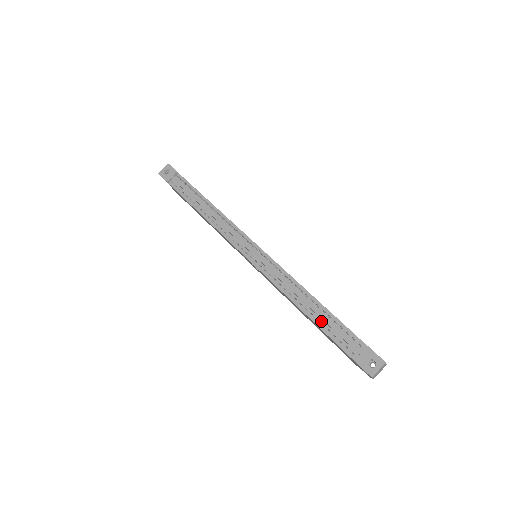
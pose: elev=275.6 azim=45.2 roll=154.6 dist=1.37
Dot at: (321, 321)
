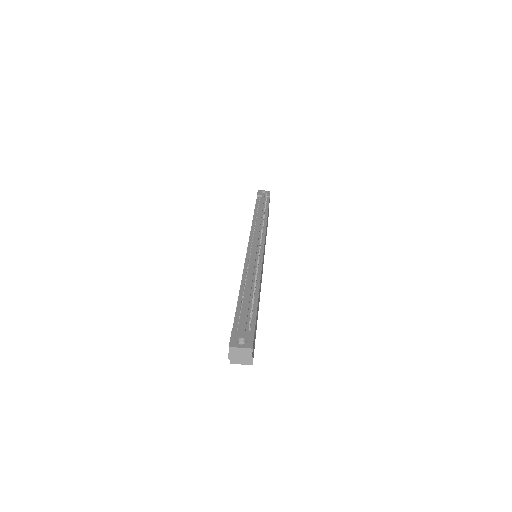
Dot at: (244, 299)
